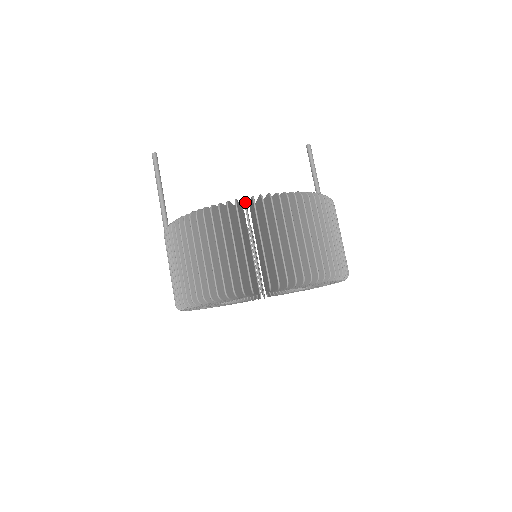
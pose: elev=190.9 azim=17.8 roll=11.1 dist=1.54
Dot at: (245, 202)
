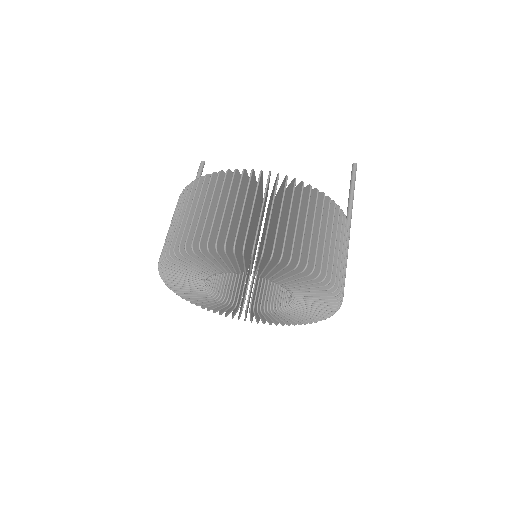
Dot at: (212, 174)
